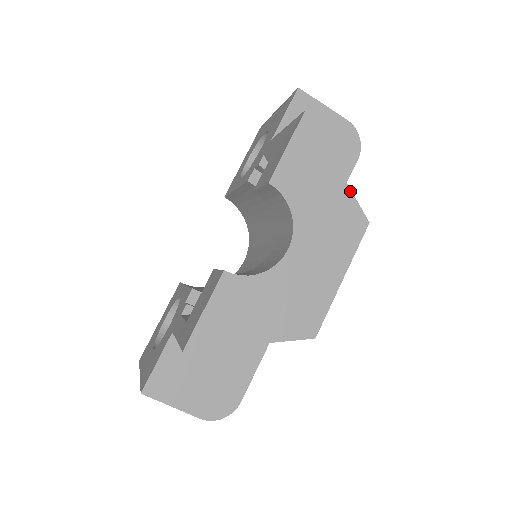
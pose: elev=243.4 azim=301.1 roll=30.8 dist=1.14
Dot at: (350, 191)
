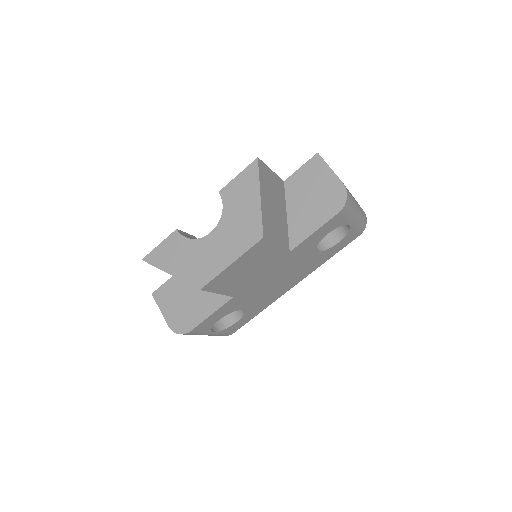
Dot at: (261, 213)
